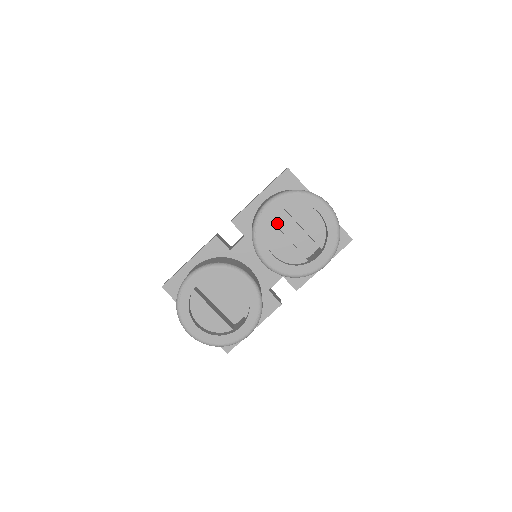
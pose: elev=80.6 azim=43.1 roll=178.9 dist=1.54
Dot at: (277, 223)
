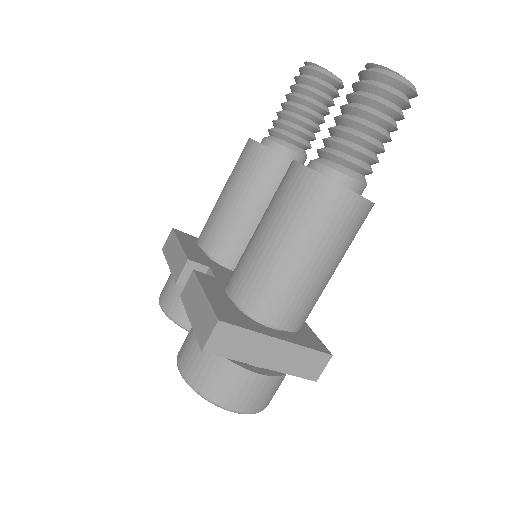
Dot at: occluded
